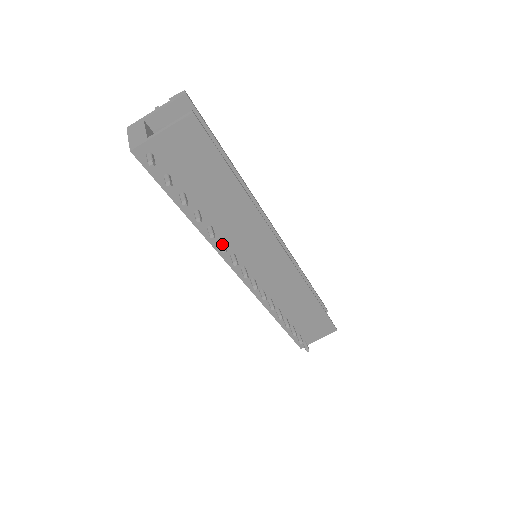
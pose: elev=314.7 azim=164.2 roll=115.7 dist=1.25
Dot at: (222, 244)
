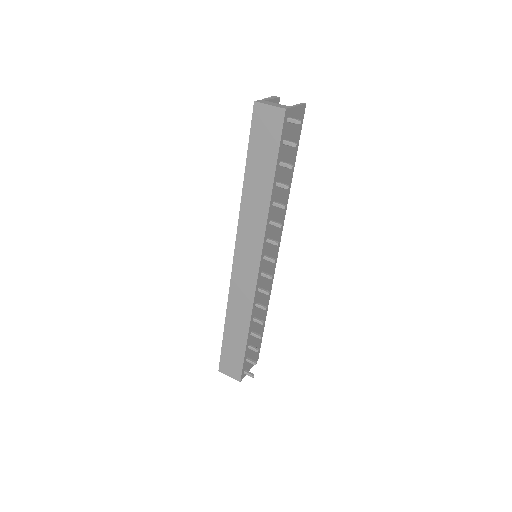
Dot at: (275, 221)
